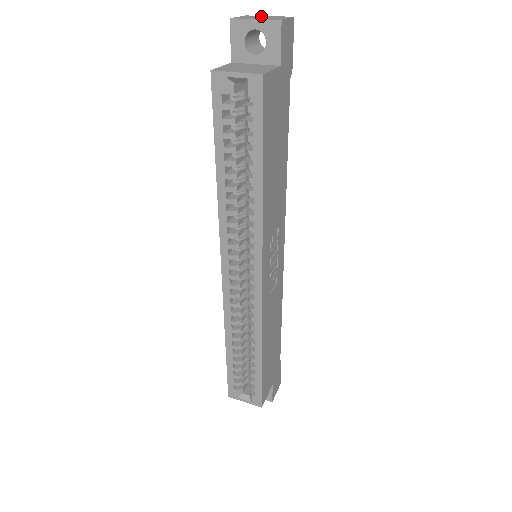
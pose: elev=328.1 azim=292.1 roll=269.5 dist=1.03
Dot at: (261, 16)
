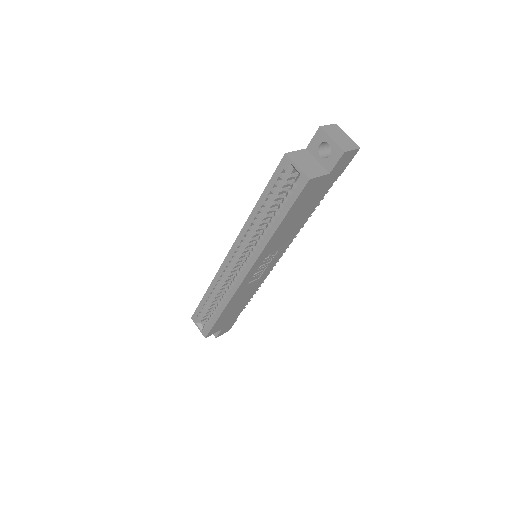
Dot at: (342, 133)
